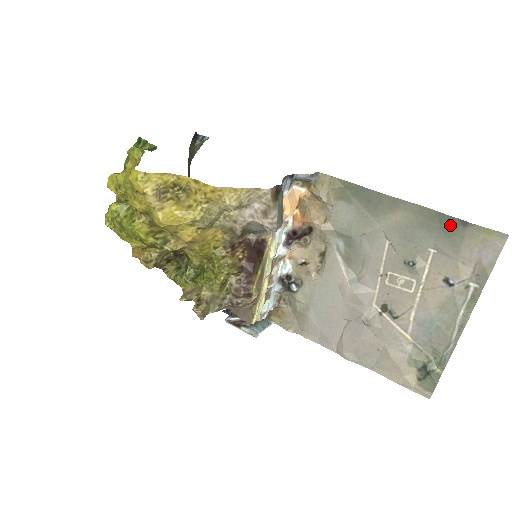
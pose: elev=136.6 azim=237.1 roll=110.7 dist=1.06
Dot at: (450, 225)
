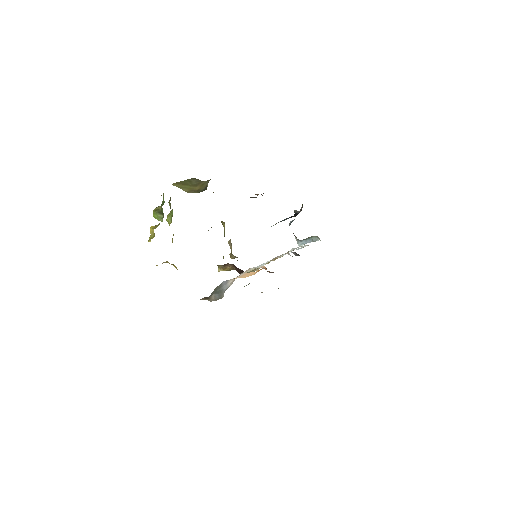
Dot at: occluded
